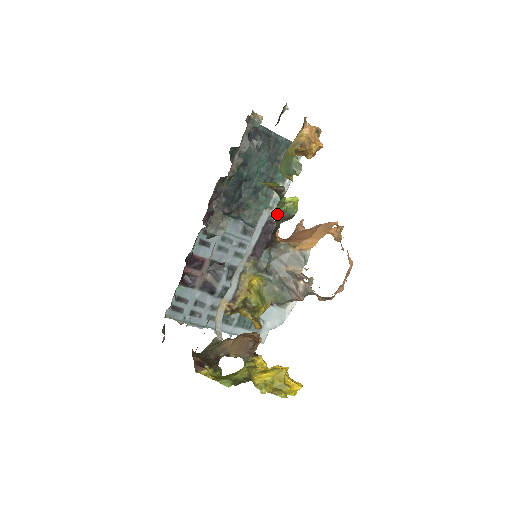
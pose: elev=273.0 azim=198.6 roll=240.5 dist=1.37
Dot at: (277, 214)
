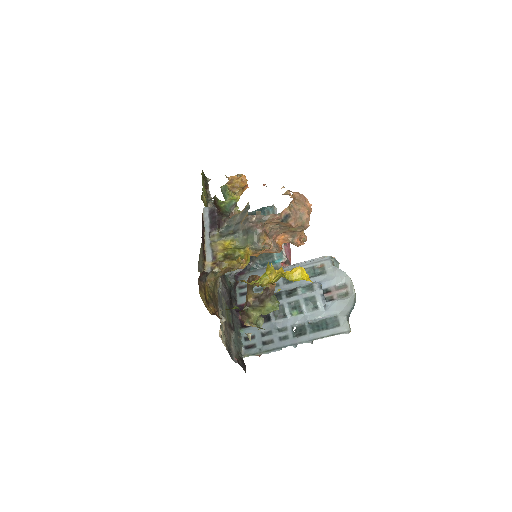
Dot at: (219, 207)
